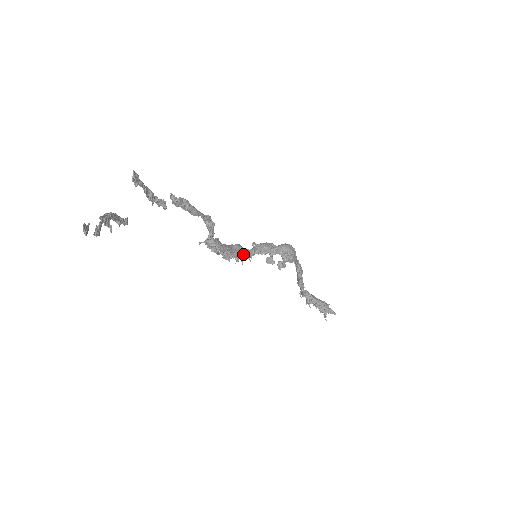
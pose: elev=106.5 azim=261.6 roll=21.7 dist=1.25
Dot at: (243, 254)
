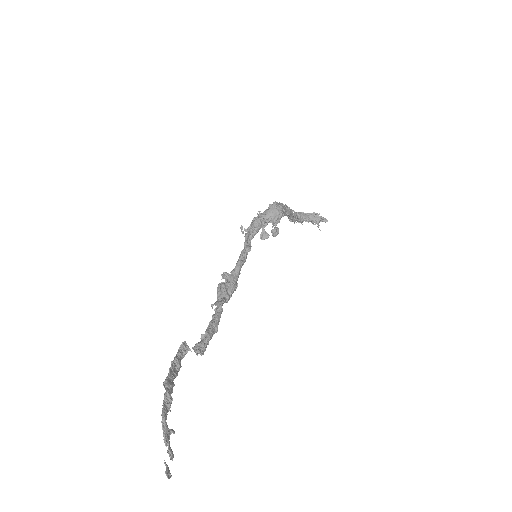
Dot at: occluded
